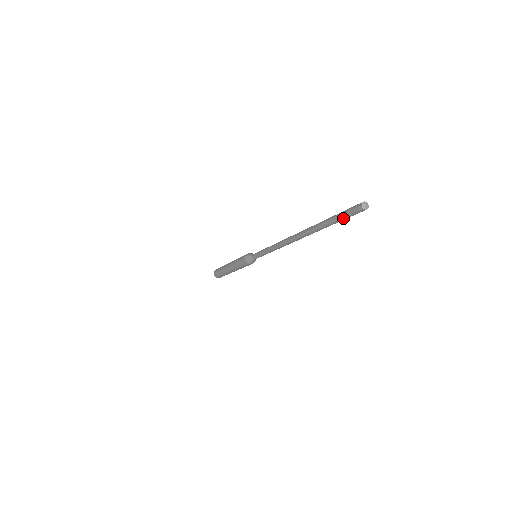
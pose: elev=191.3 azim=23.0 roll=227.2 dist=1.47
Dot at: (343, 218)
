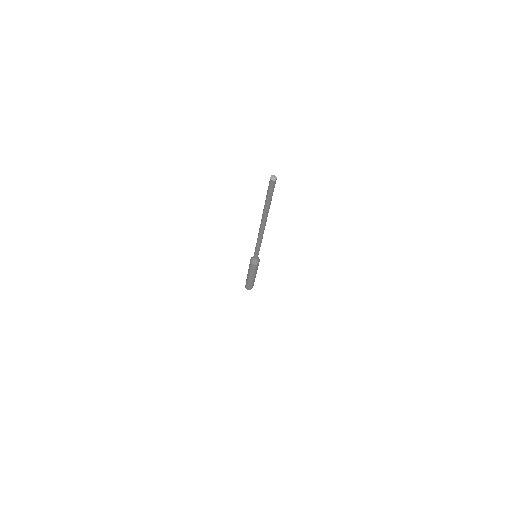
Dot at: (269, 194)
